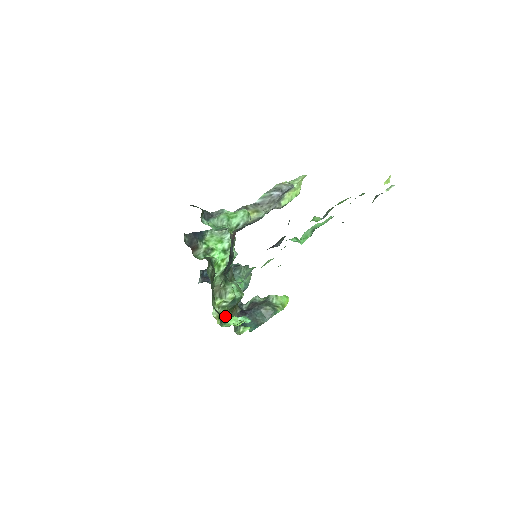
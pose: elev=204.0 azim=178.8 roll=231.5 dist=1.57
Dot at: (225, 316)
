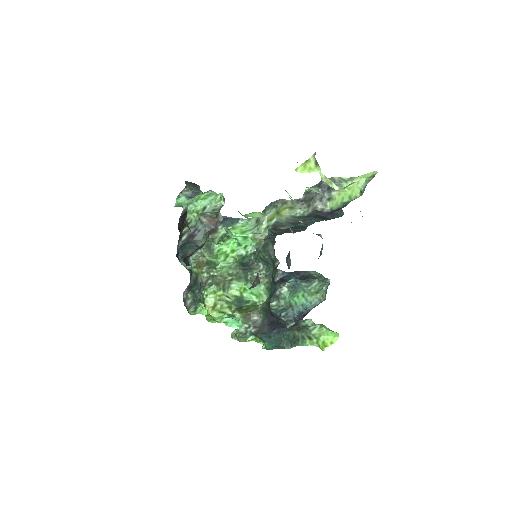
Dot at: (201, 305)
